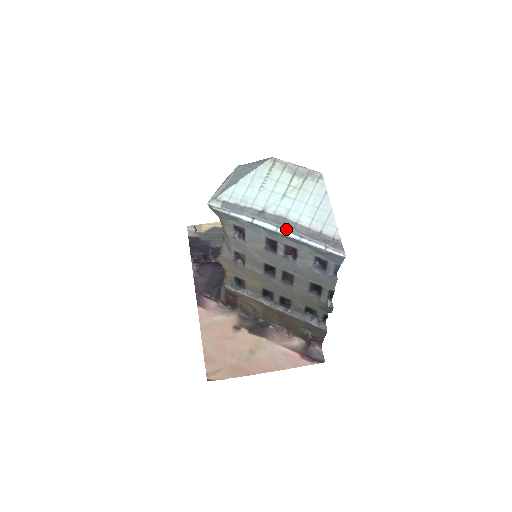
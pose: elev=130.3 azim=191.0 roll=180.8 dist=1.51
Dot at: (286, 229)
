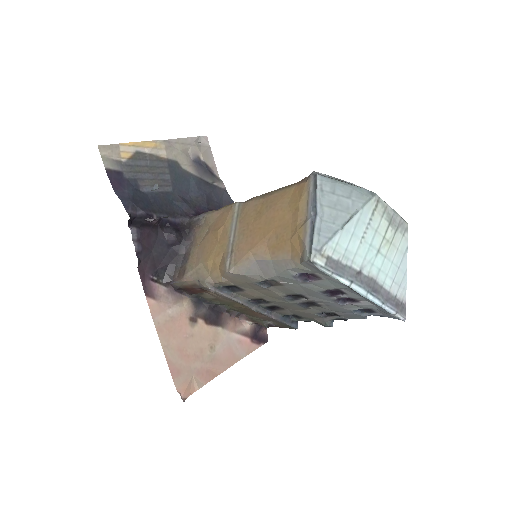
Dot at: (375, 295)
